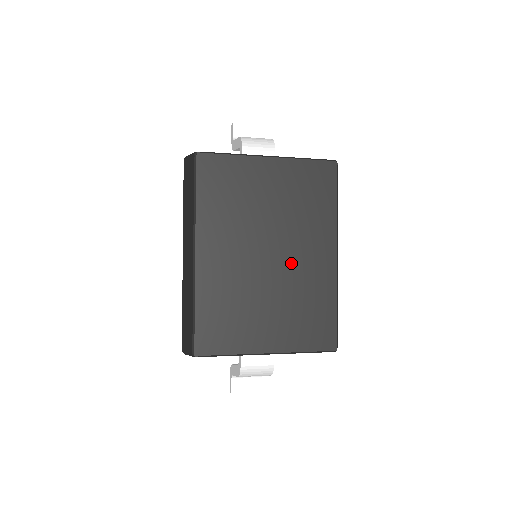
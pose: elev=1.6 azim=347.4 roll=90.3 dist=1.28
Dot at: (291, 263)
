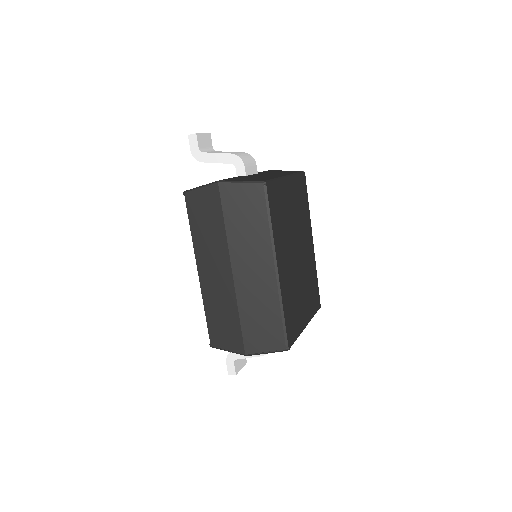
Dot at: (304, 256)
